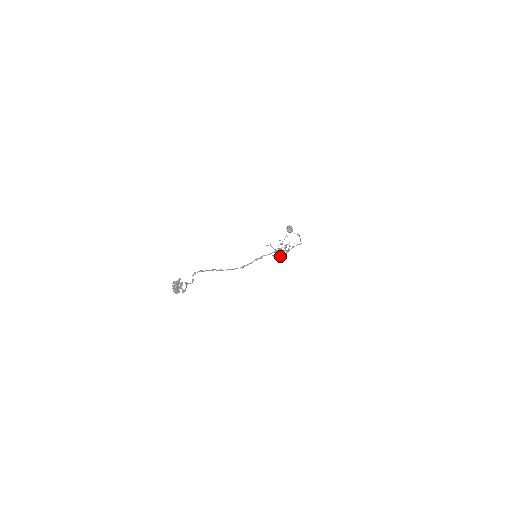
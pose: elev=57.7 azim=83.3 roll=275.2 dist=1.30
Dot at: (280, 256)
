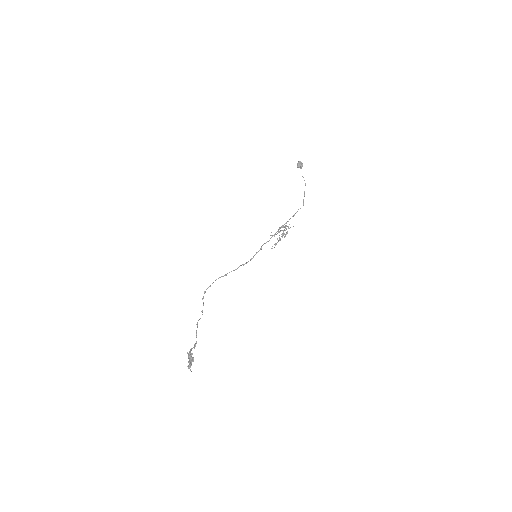
Dot at: (278, 241)
